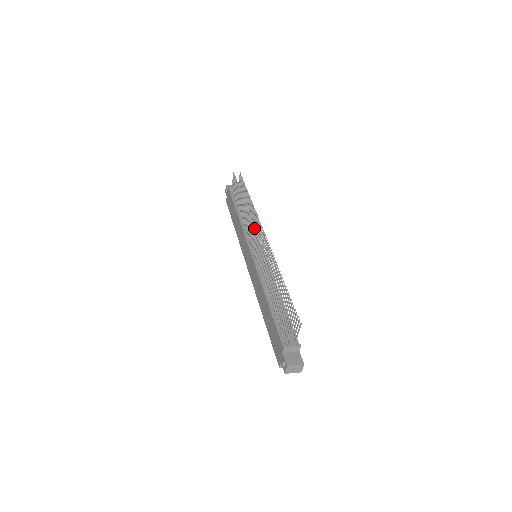
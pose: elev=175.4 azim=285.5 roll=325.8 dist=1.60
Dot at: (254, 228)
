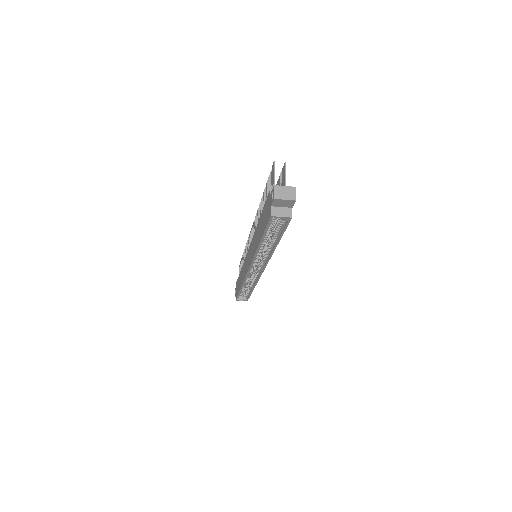
Dot at: (251, 229)
